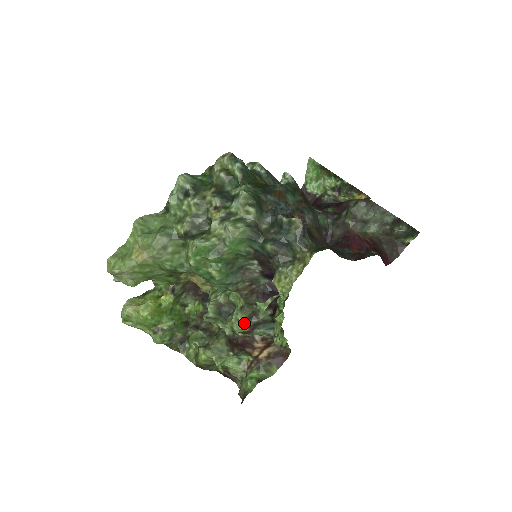
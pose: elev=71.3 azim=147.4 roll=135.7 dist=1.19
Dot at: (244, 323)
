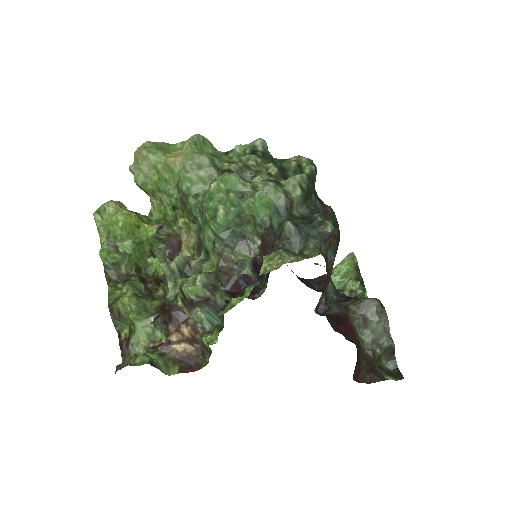
Dot at: (198, 286)
